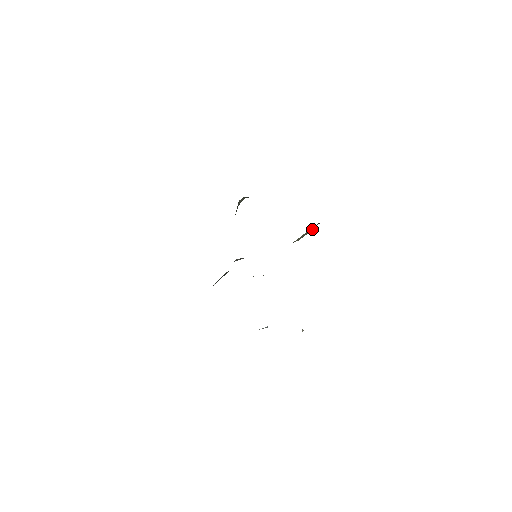
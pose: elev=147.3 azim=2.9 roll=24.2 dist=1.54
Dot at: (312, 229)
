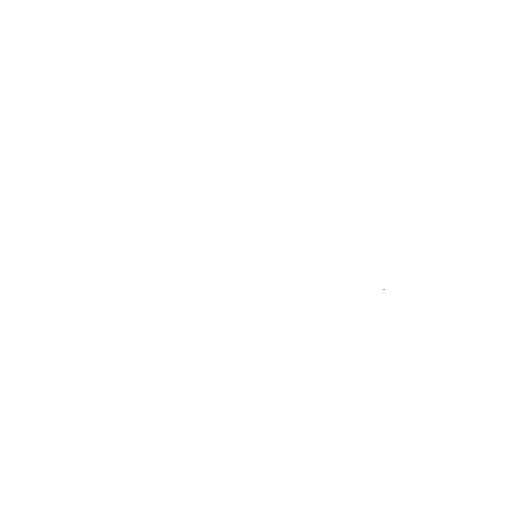
Dot at: occluded
